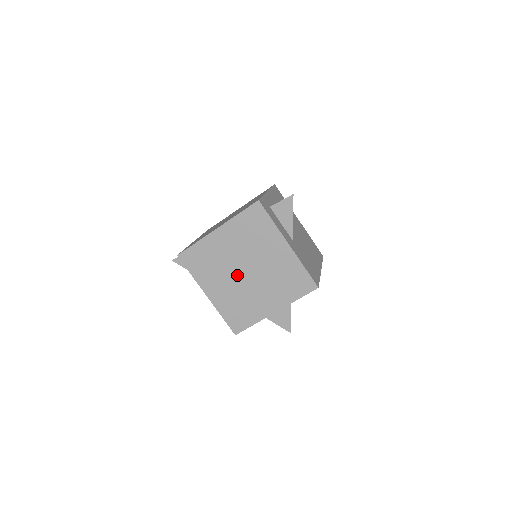
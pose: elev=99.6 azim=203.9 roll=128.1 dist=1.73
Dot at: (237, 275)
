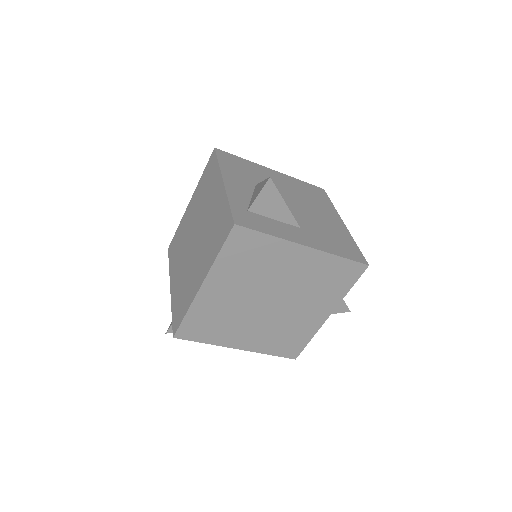
Dot at: (261, 312)
